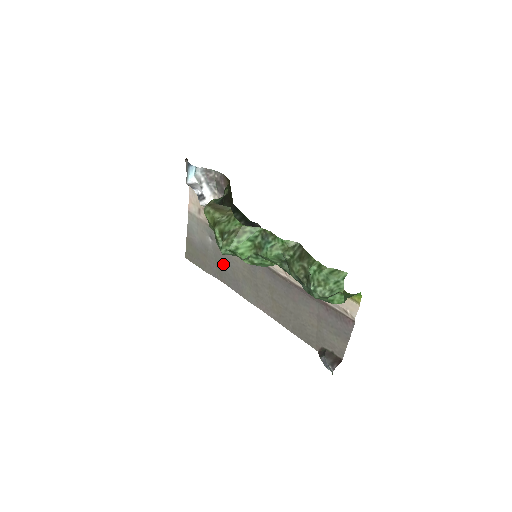
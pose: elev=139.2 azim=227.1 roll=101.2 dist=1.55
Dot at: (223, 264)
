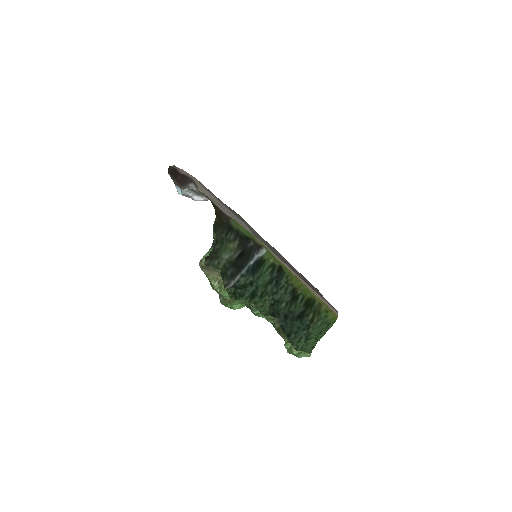
Dot at: occluded
